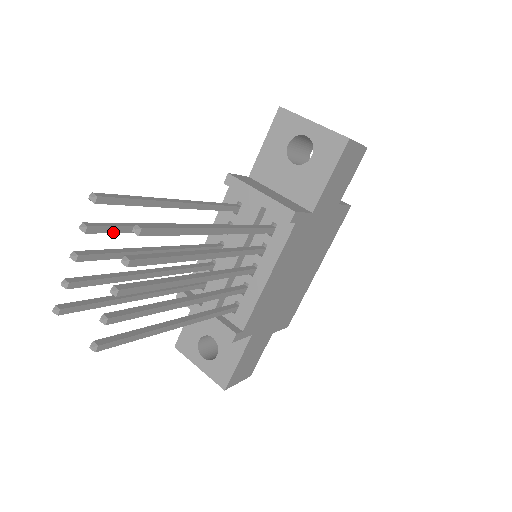
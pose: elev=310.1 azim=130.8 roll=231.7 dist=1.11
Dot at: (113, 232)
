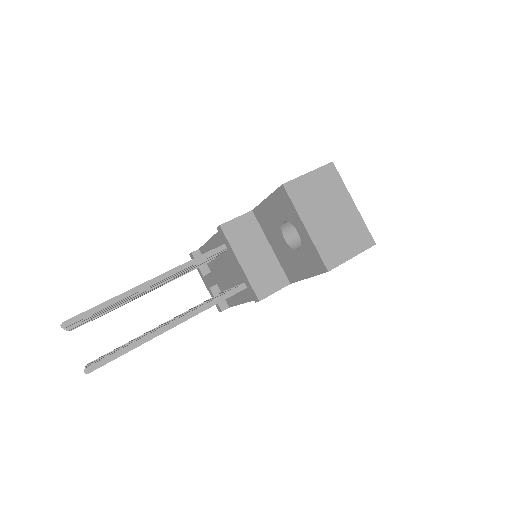
Dot at: (92, 316)
